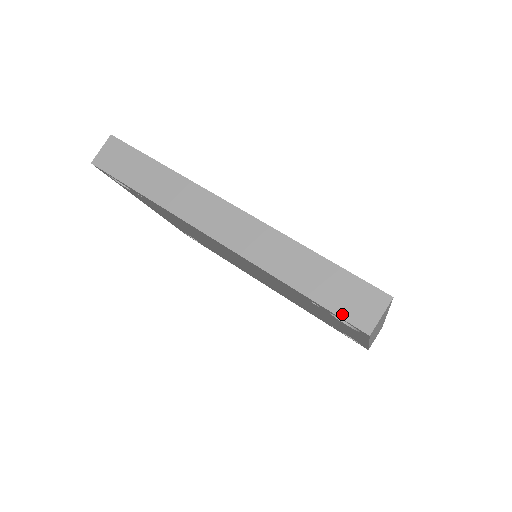
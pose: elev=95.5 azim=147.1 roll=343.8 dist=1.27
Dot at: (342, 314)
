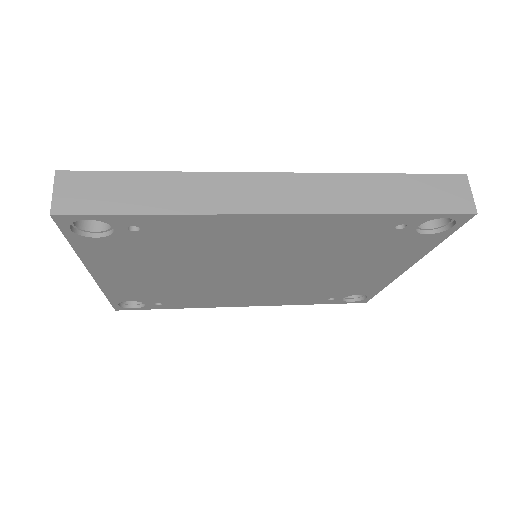
Dot at: (445, 210)
